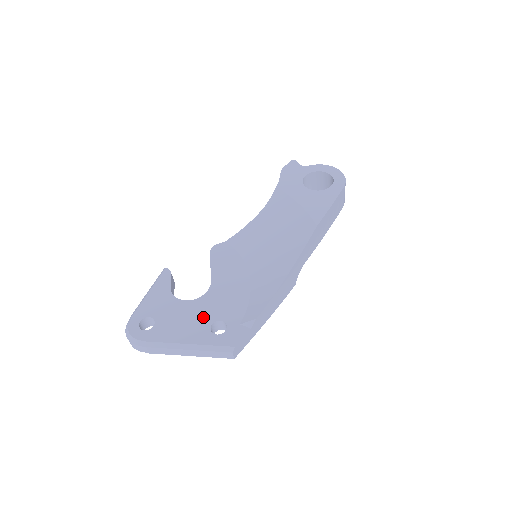
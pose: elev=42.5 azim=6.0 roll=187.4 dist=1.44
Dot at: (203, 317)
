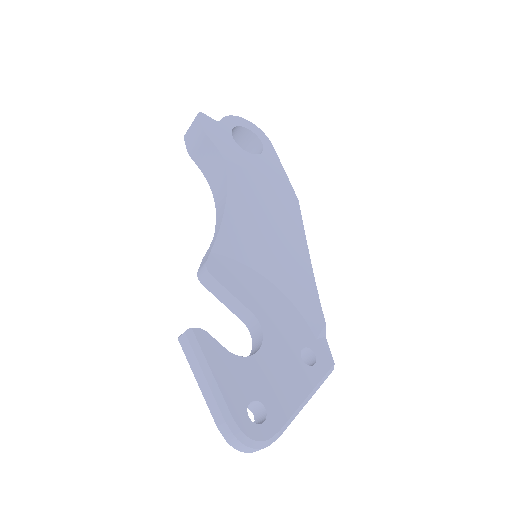
Dot at: (289, 357)
